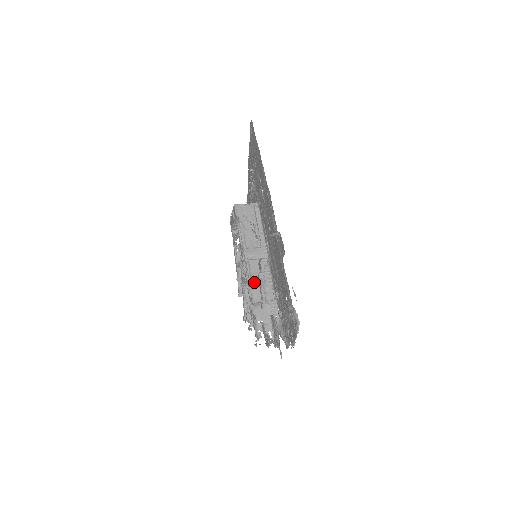
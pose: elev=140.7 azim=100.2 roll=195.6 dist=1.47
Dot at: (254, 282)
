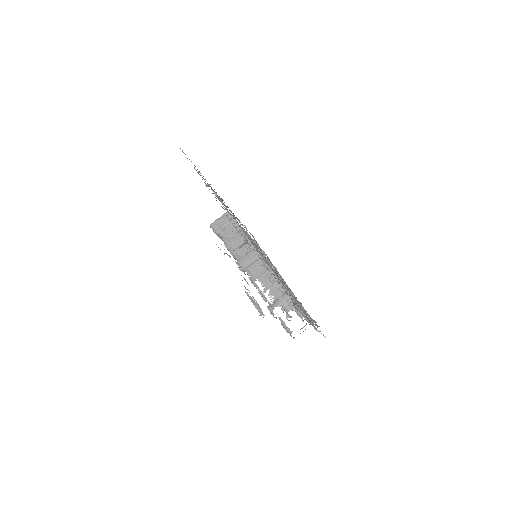
Dot at: occluded
